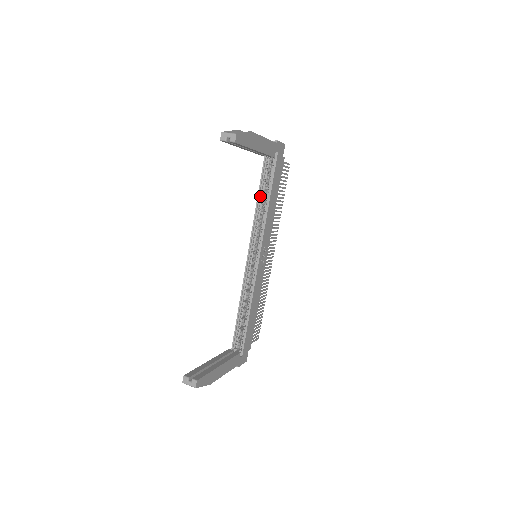
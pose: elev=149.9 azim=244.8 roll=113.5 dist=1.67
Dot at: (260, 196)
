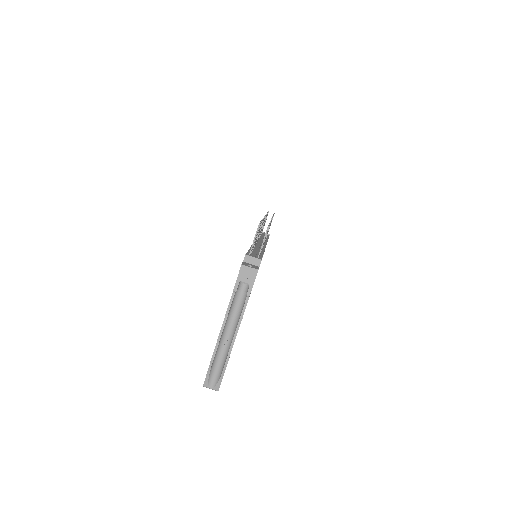
Dot at: occluded
